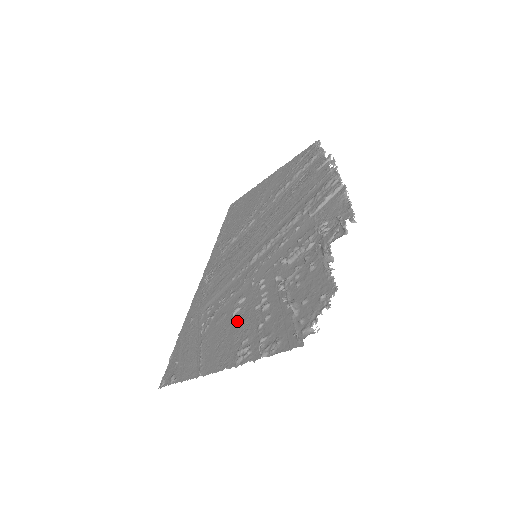
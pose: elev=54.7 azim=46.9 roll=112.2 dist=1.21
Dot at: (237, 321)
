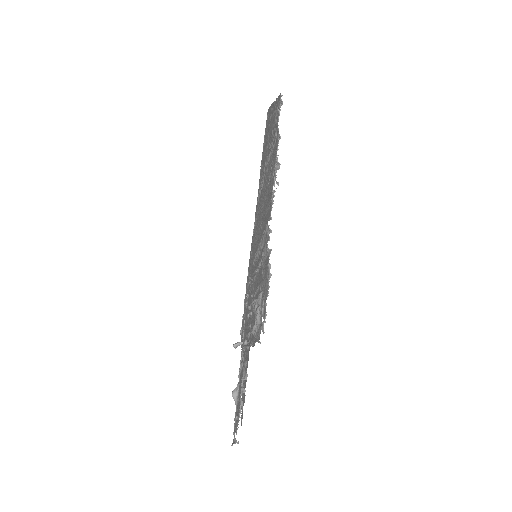
Dot at: (247, 331)
